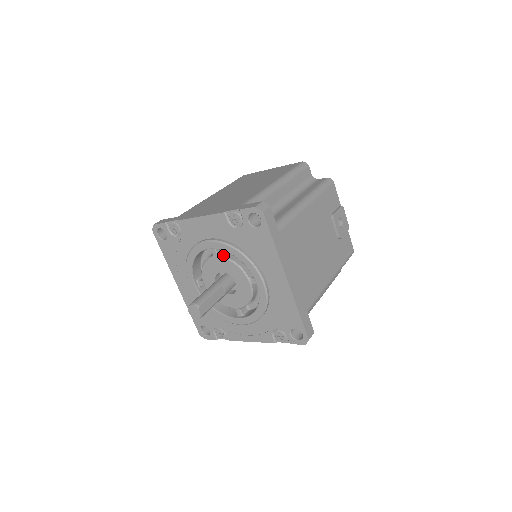
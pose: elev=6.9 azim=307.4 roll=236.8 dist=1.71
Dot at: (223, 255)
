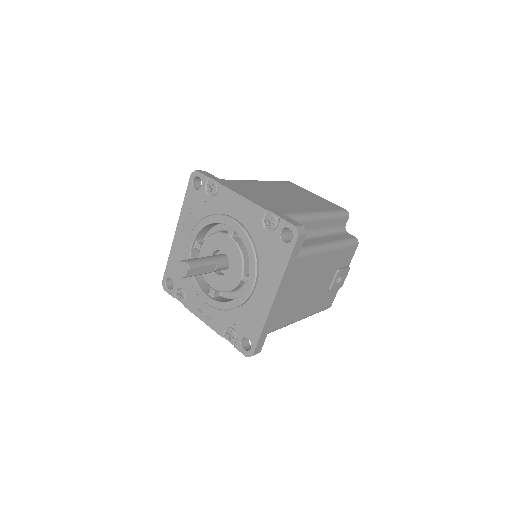
Dot at: (236, 240)
